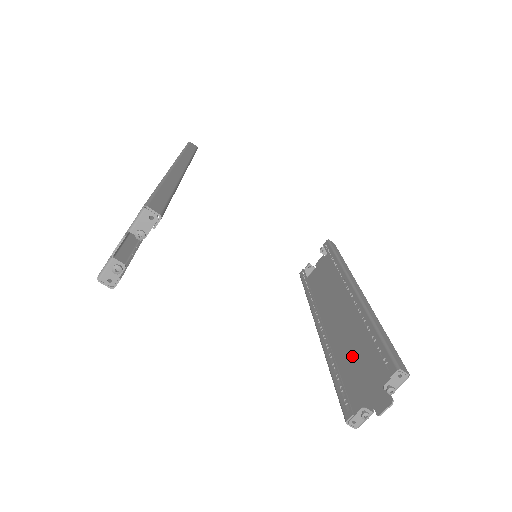
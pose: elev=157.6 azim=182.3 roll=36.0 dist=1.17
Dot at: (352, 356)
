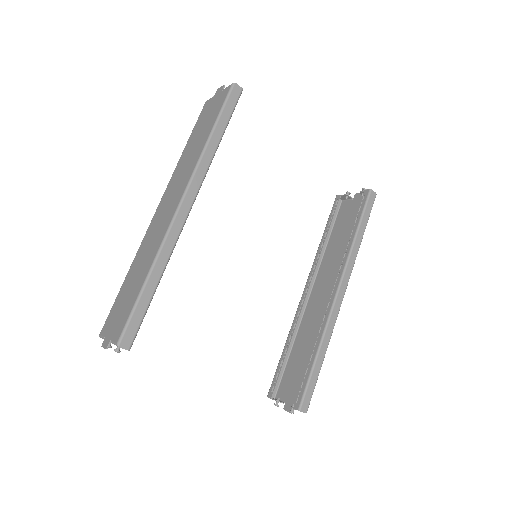
Dot at: (304, 345)
